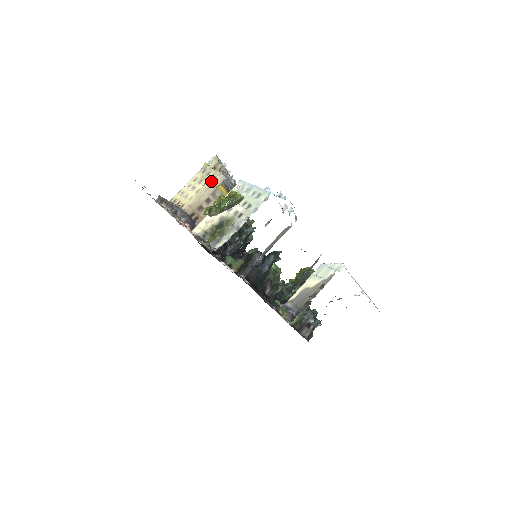
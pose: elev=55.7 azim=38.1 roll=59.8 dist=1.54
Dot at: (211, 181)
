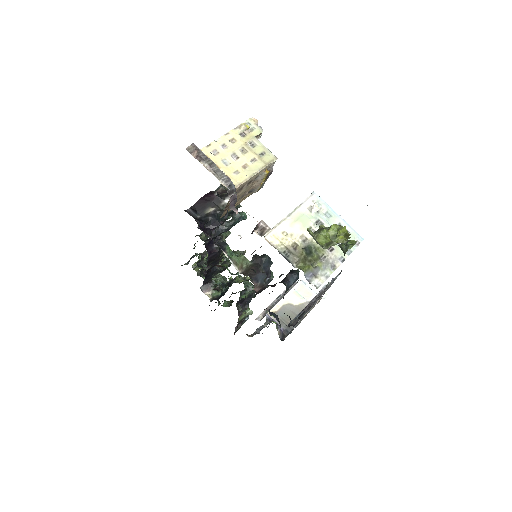
Dot at: (266, 164)
